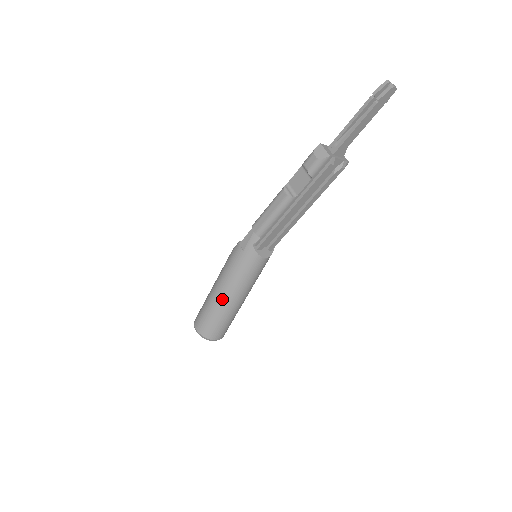
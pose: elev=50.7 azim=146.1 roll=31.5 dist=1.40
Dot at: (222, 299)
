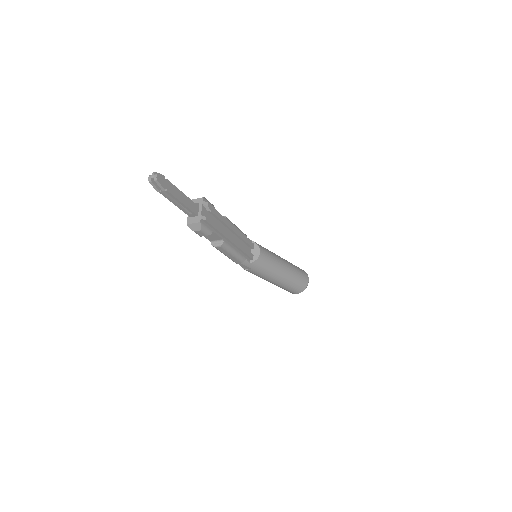
Dot at: (282, 281)
